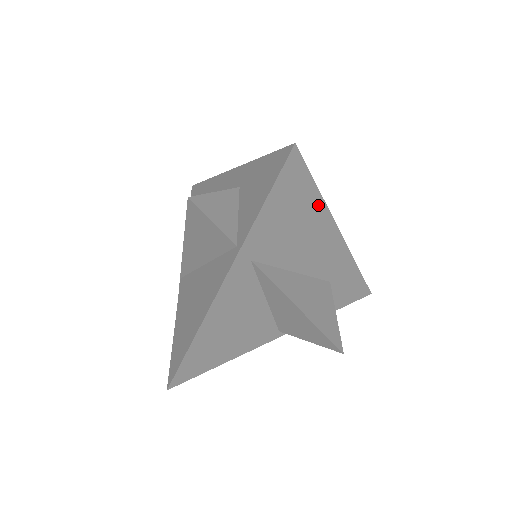
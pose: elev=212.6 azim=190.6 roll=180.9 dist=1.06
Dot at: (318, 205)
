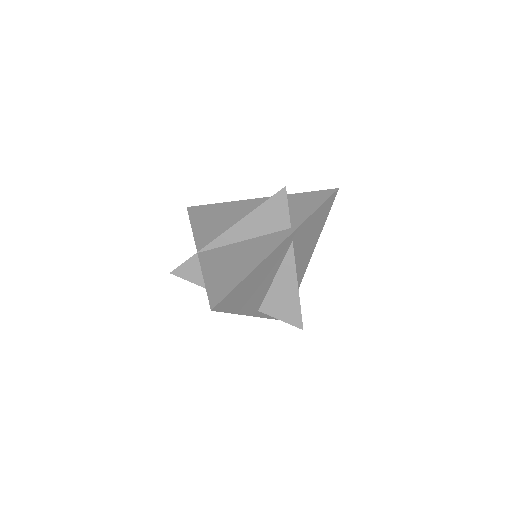
Dot at: (320, 231)
